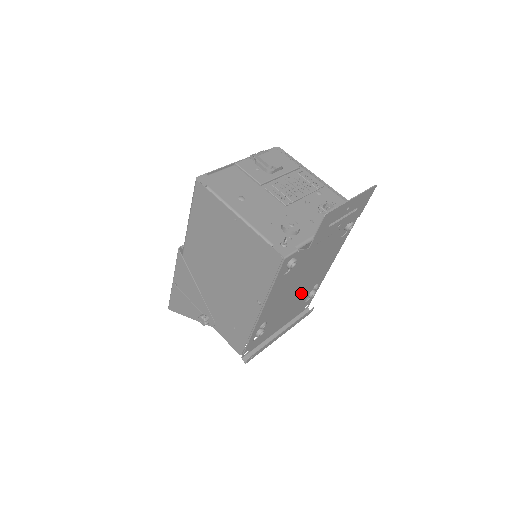
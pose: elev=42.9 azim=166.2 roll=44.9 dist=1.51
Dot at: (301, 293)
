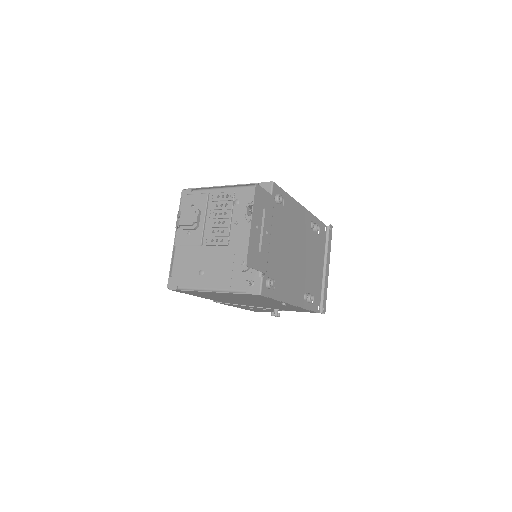
Dot at: (306, 247)
